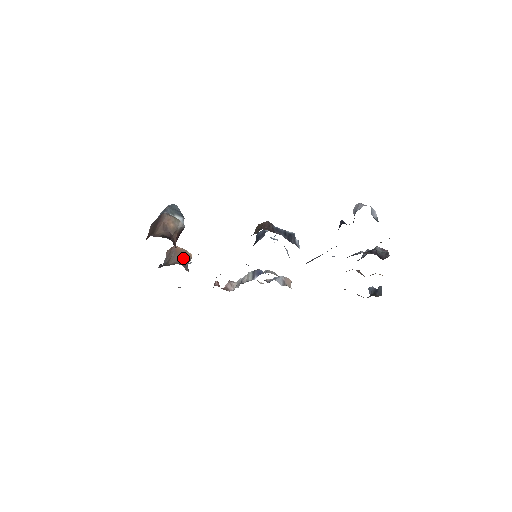
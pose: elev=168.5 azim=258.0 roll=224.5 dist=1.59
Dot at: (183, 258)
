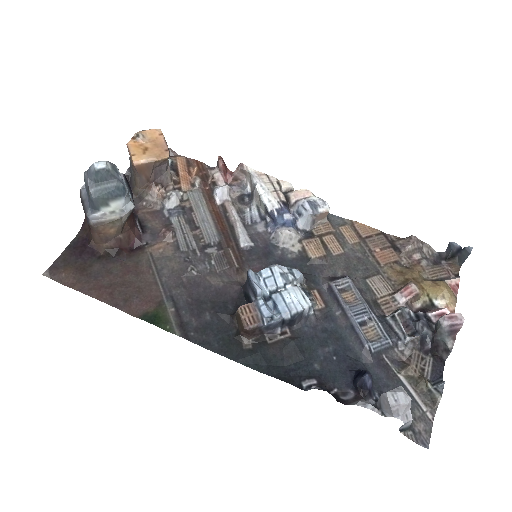
Dot at: (155, 171)
